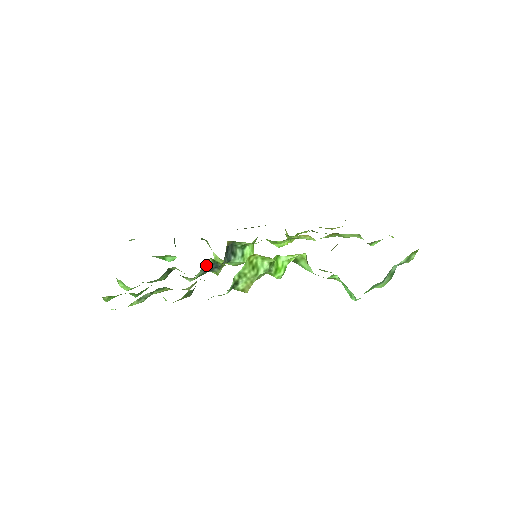
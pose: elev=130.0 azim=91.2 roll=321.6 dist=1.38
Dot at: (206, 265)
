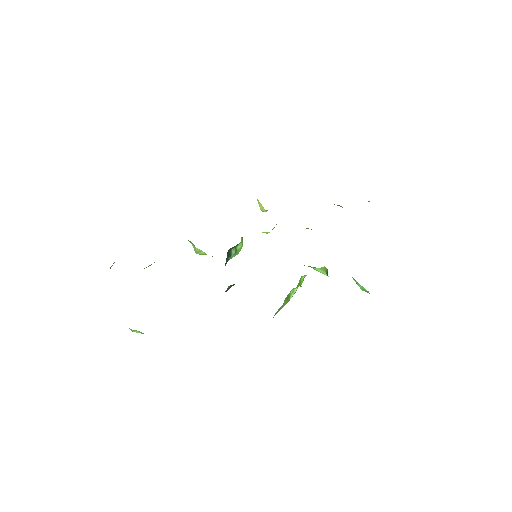
Dot at: occluded
